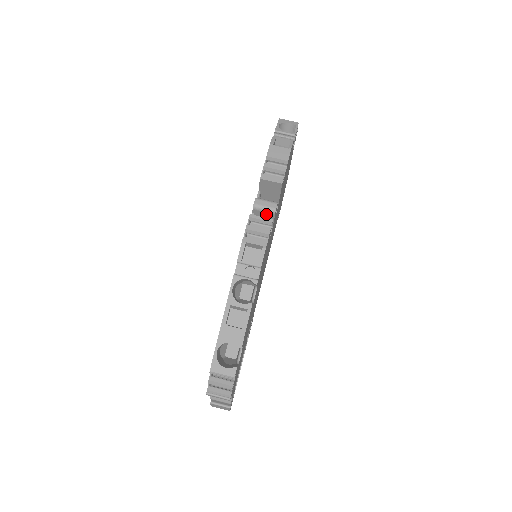
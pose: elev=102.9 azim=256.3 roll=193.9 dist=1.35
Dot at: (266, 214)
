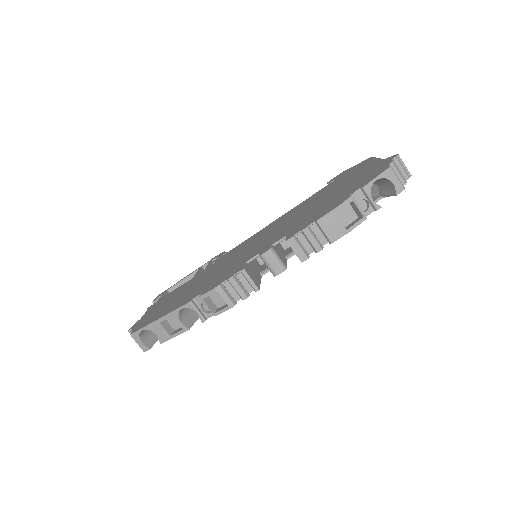
Dot at: (268, 267)
